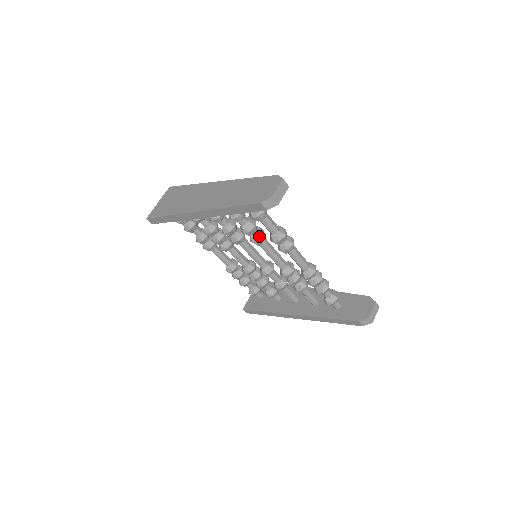
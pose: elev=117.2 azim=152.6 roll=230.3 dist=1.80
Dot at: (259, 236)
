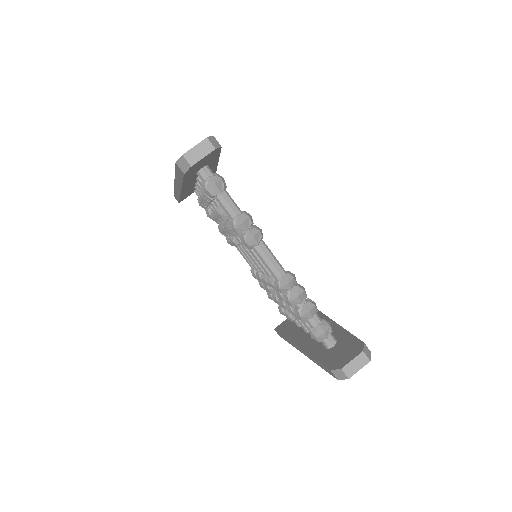
Dot at: occluded
